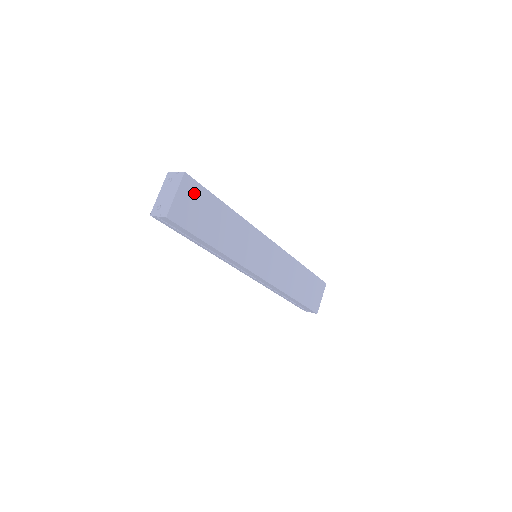
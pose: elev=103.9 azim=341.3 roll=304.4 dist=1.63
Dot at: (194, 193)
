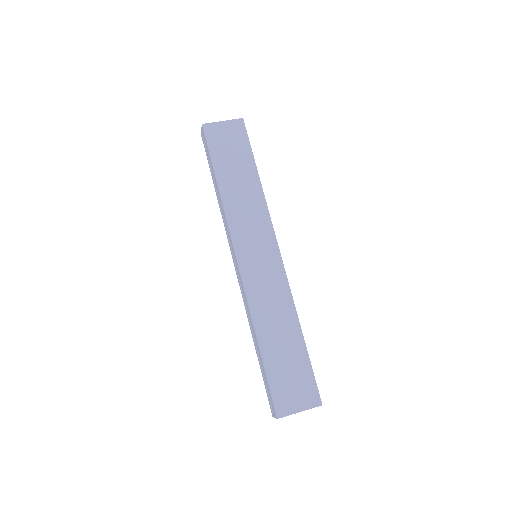
Dot at: (238, 136)
